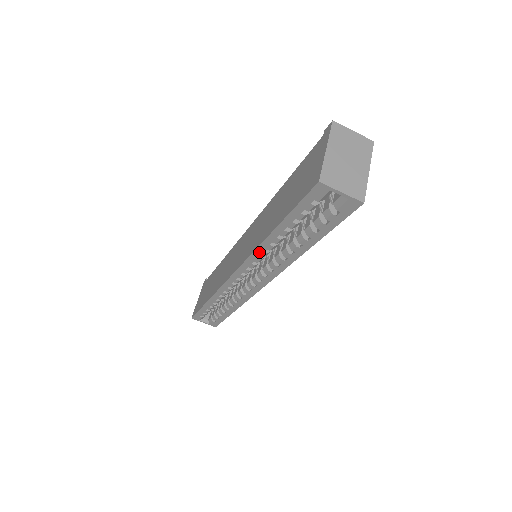
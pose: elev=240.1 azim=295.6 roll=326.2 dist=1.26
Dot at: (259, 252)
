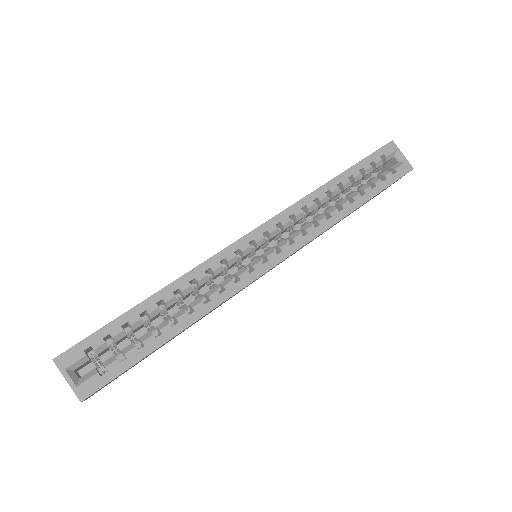
Dot at: (308, 200)
